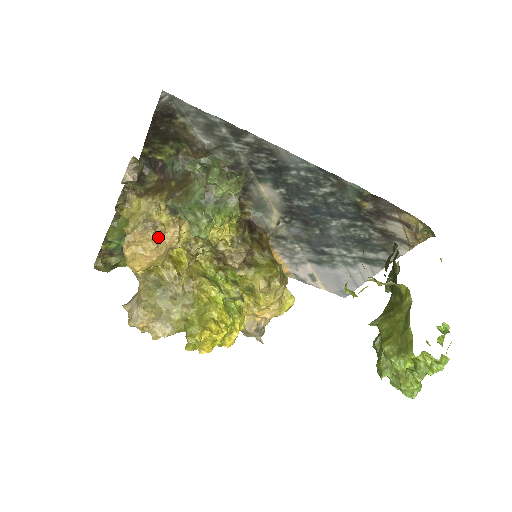
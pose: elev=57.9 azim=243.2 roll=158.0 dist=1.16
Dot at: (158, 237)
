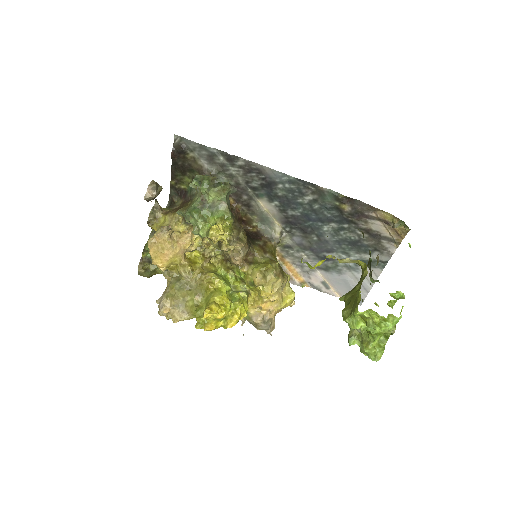
Dot at: (173, 240)
